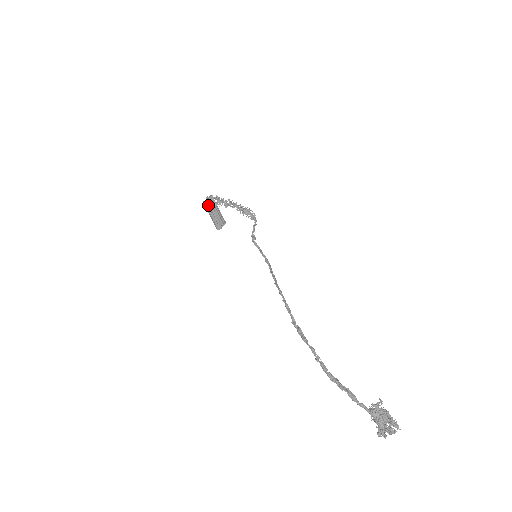
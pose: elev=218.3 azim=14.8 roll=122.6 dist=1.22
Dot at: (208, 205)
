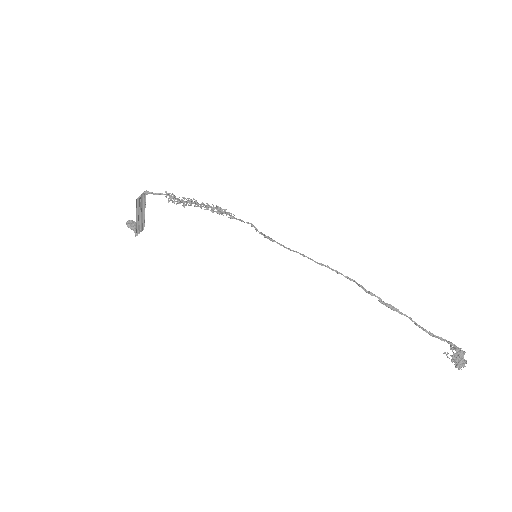
Dot at: (137, 203)
